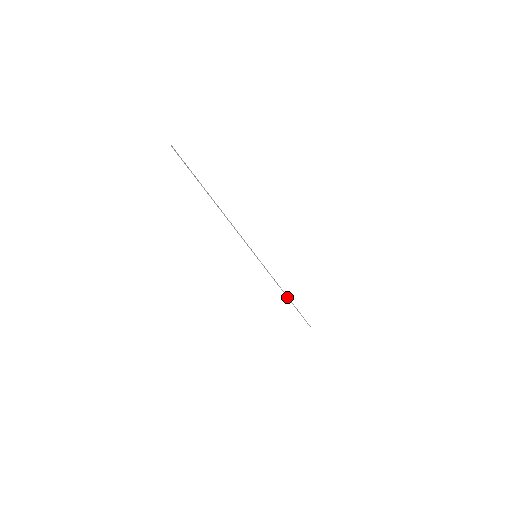
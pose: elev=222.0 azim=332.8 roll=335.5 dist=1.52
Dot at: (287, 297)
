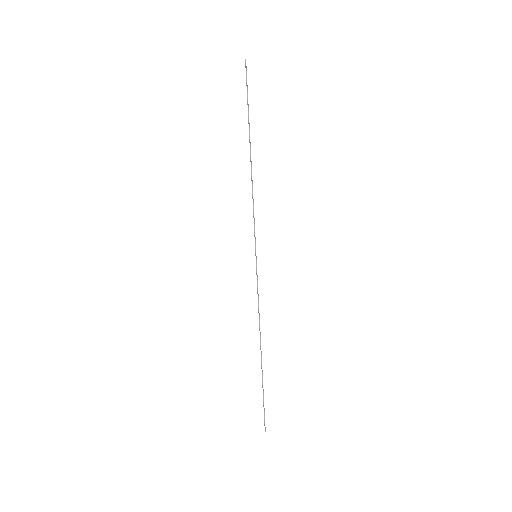
Dot at: (261, 351)
